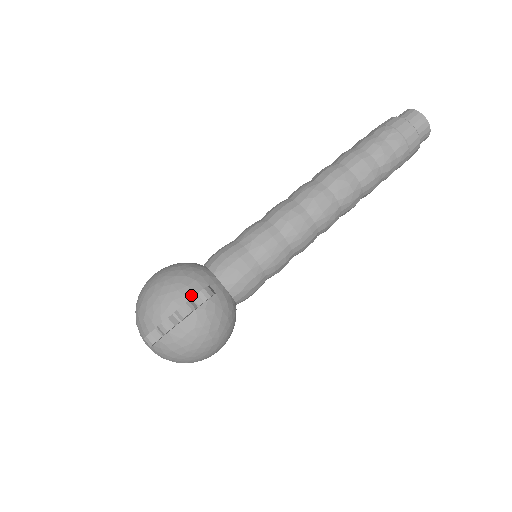
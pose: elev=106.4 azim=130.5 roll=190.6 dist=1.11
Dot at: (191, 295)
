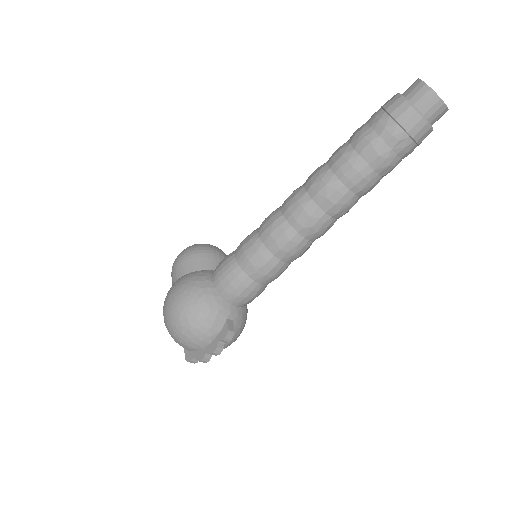
Dot at: (215, 334)
